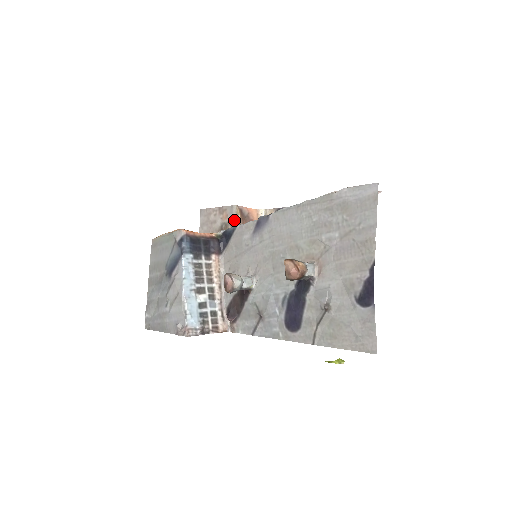
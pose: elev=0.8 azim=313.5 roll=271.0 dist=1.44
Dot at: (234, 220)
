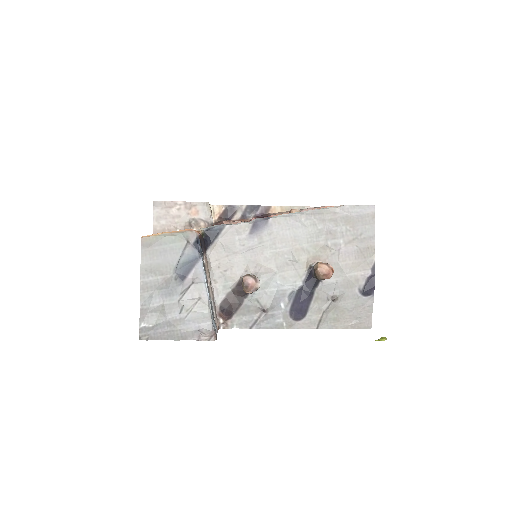
Dot at: (208, 217)
